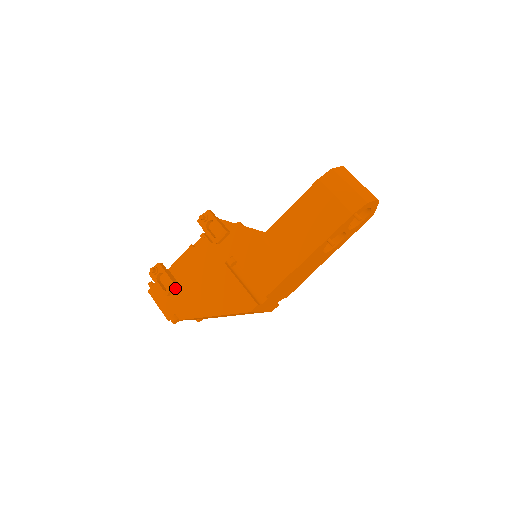
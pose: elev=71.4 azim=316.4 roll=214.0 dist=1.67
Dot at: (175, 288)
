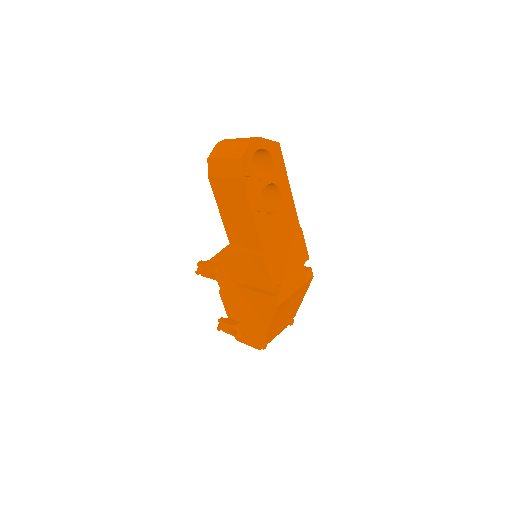
Dot at: (240, 327)
